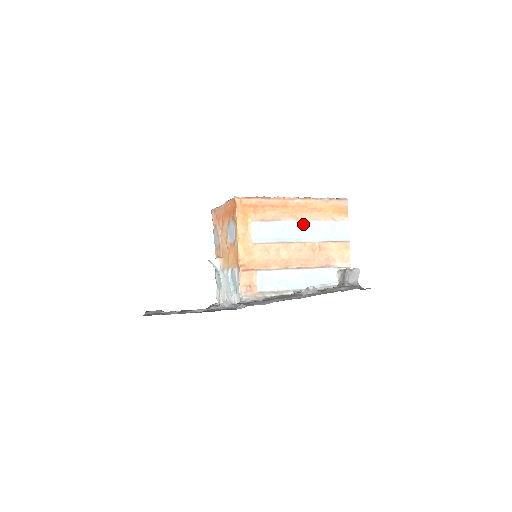
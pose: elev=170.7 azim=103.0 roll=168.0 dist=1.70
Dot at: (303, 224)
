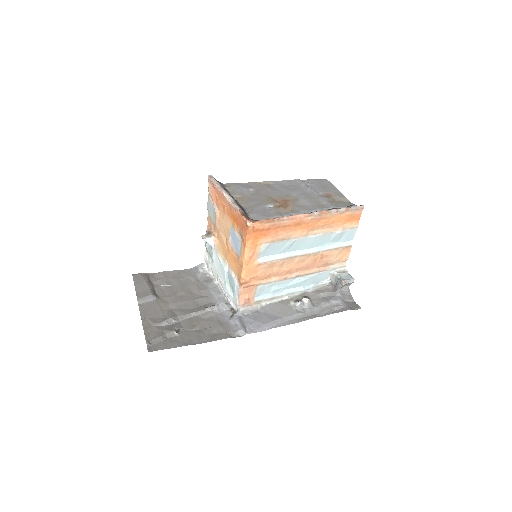
Dot at: (312, 238)
